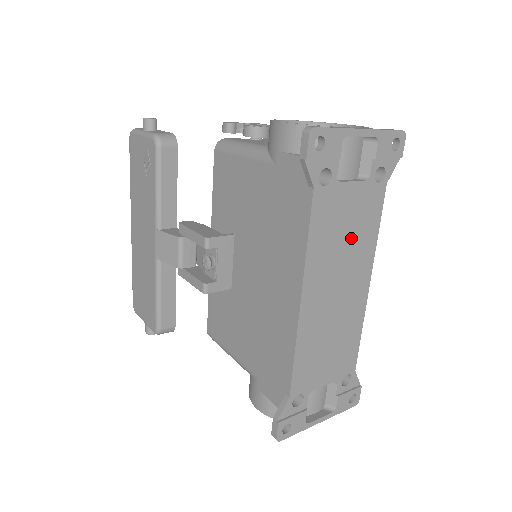
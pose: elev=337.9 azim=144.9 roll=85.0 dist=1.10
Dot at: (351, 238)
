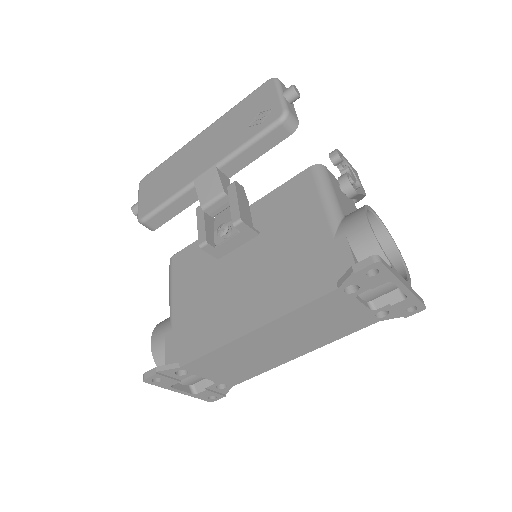
Dot at: (322, 328)
